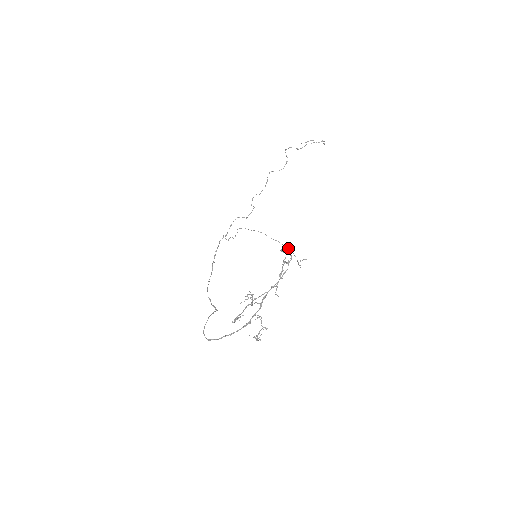
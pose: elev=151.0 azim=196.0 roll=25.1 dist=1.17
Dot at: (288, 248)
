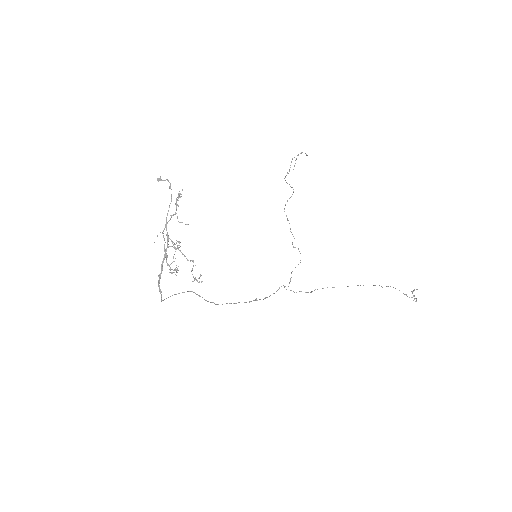
Dot at: (387, 286)
